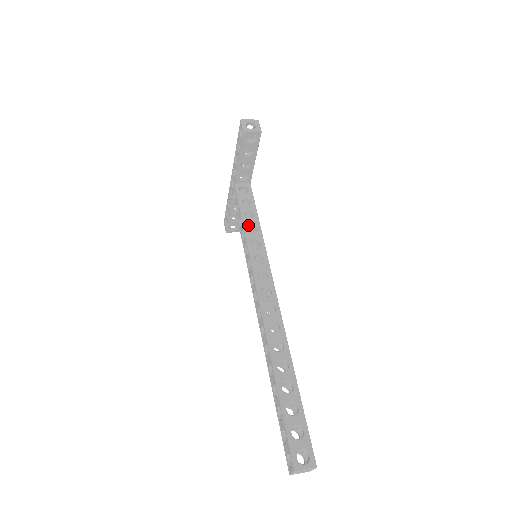
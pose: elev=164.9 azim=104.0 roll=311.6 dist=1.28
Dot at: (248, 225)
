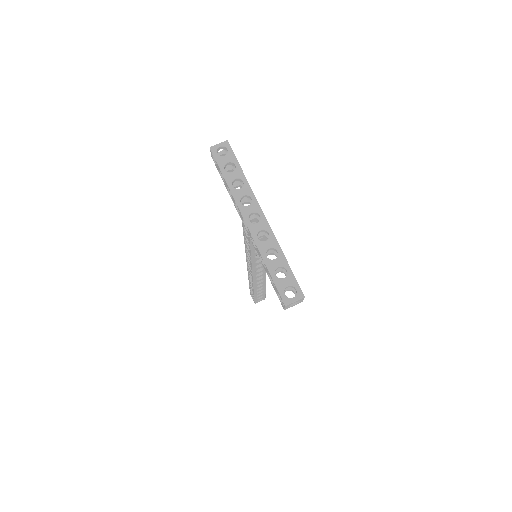
Dot at: occluded
